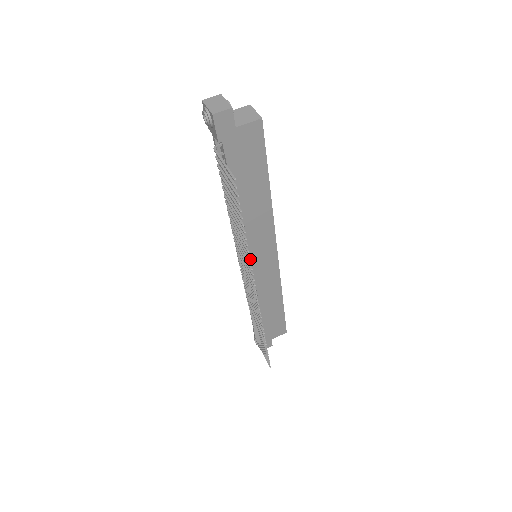
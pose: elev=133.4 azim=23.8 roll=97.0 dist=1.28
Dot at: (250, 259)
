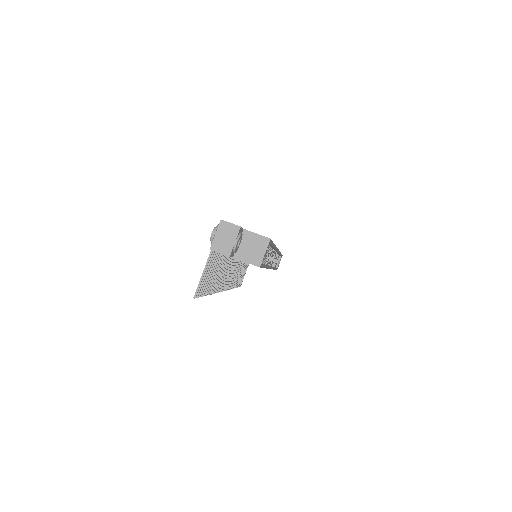
Dot at: occluded
